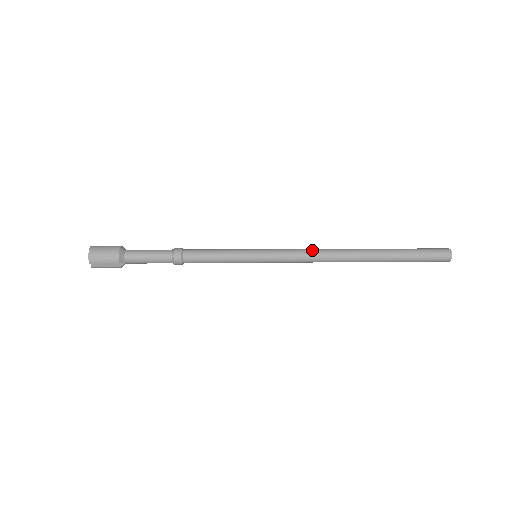
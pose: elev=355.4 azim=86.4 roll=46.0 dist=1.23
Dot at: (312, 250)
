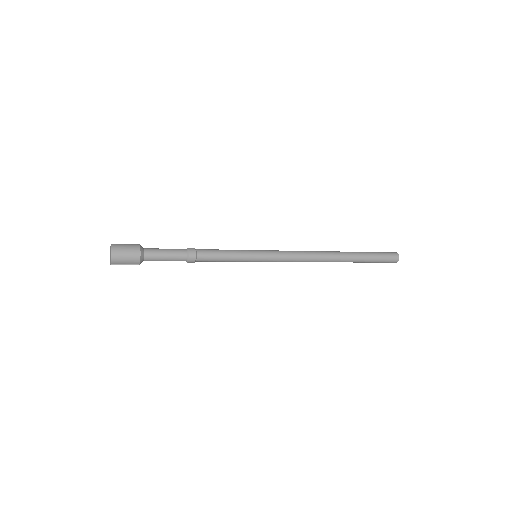
Dot at: (302, 255)
